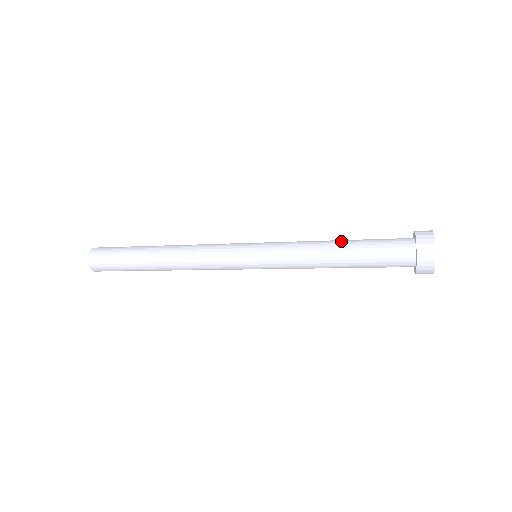
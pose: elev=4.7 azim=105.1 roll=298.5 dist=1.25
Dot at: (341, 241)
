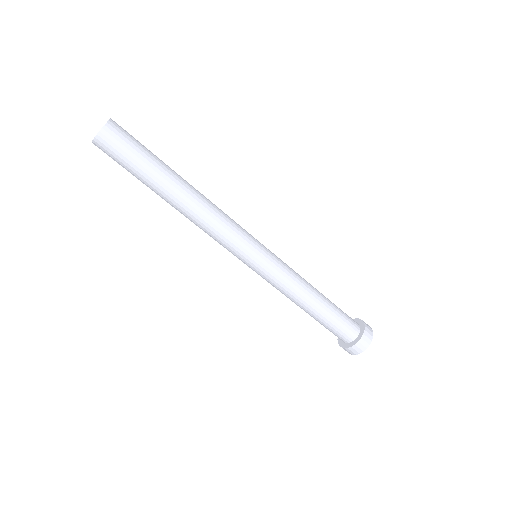
Dot at: occluded
